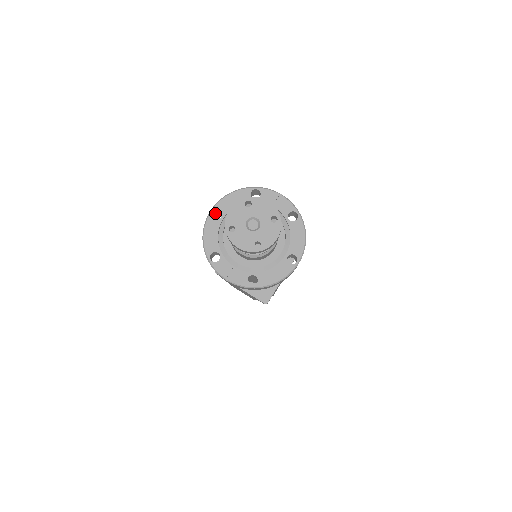
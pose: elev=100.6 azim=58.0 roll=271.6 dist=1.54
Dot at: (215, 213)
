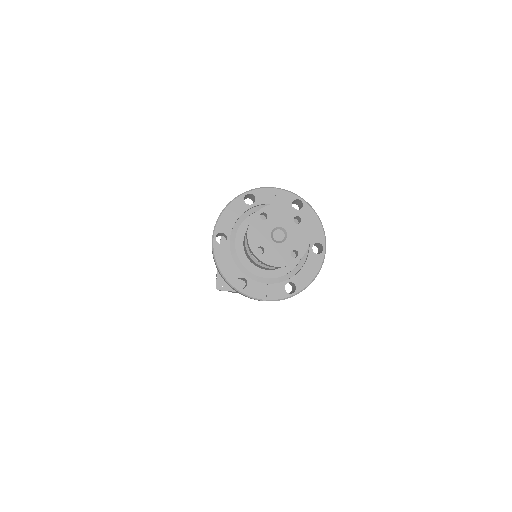
Dot at: occluded
